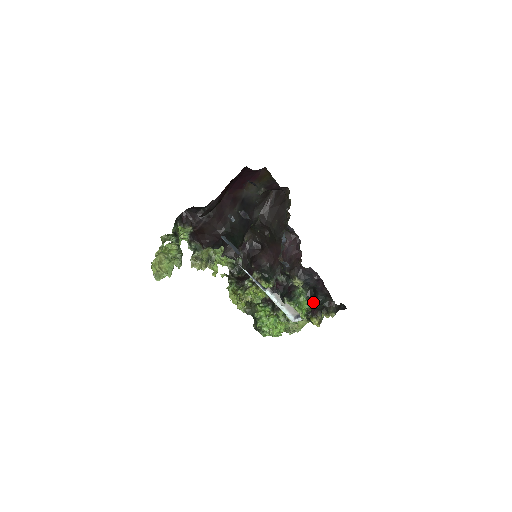
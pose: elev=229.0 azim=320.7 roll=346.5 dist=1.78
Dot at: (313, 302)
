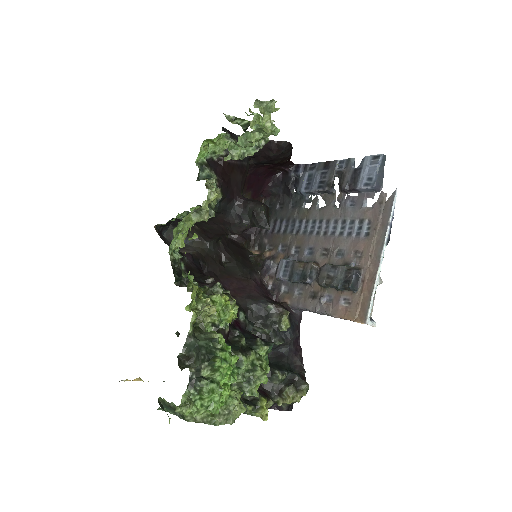
Dot at: (279, 369)
